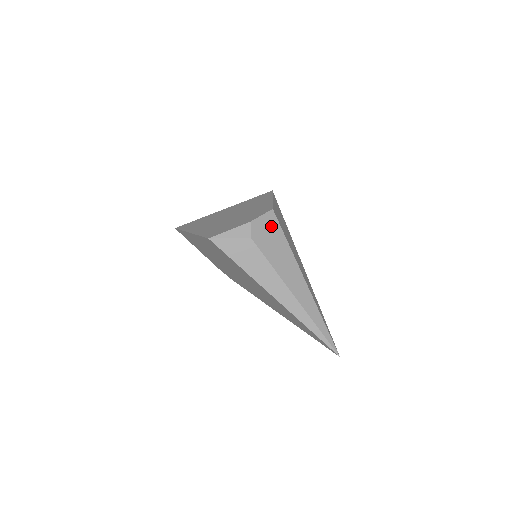
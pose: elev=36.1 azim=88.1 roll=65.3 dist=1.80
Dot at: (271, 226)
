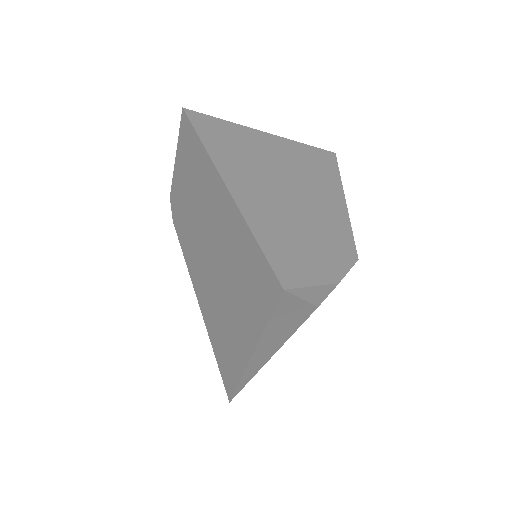
Dot at: occluded
